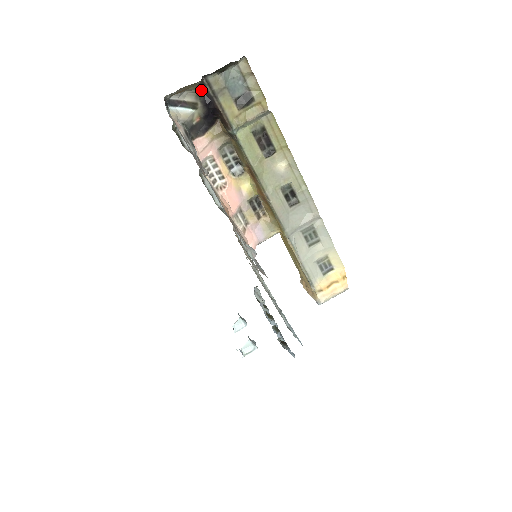
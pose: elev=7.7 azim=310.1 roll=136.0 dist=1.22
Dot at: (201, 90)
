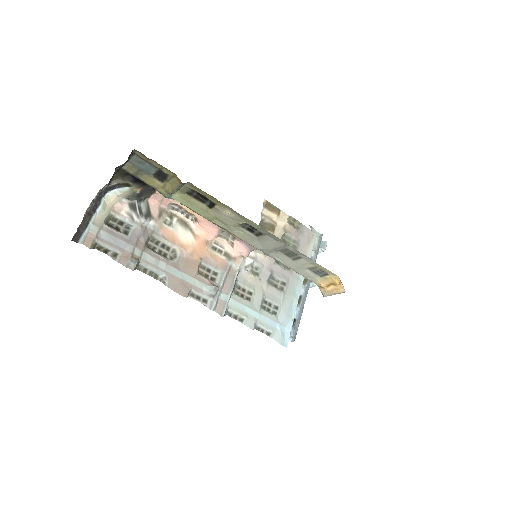
Dot at: (124, 175)
